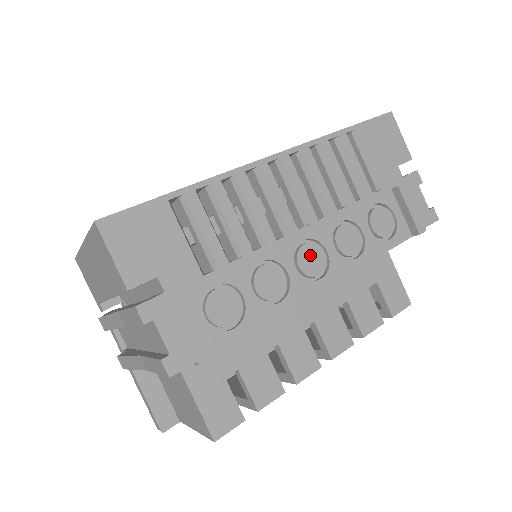
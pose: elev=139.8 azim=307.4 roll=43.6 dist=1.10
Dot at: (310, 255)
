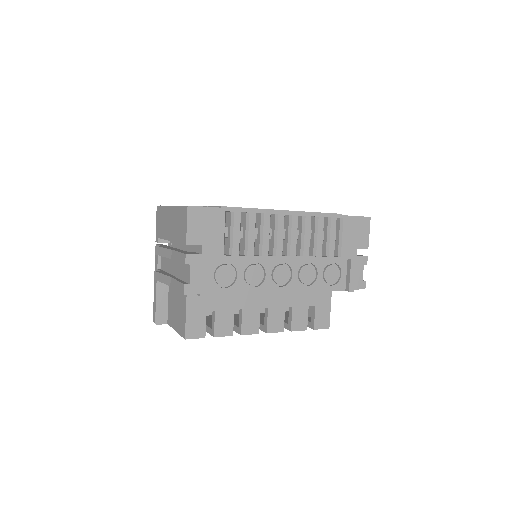
Dot at: (282, 272)
